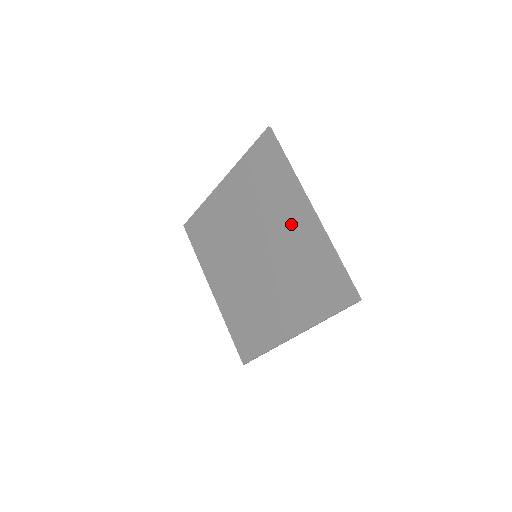
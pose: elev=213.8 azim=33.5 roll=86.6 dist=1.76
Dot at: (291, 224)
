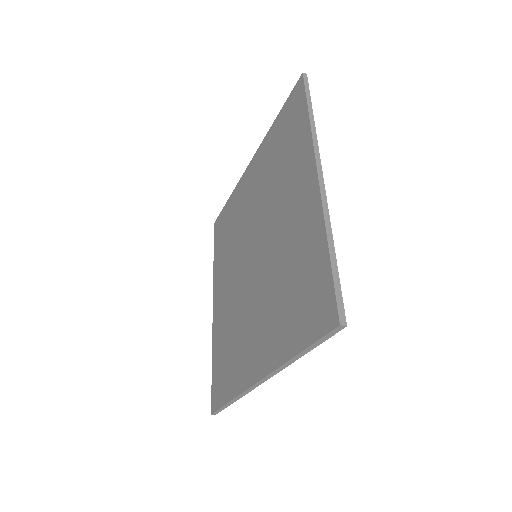
Dot at: (294, 203)
